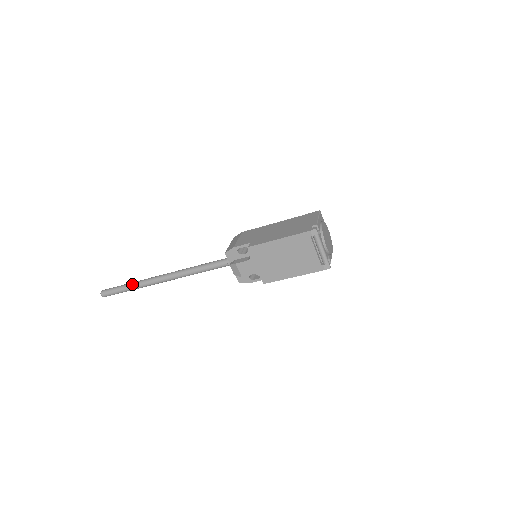
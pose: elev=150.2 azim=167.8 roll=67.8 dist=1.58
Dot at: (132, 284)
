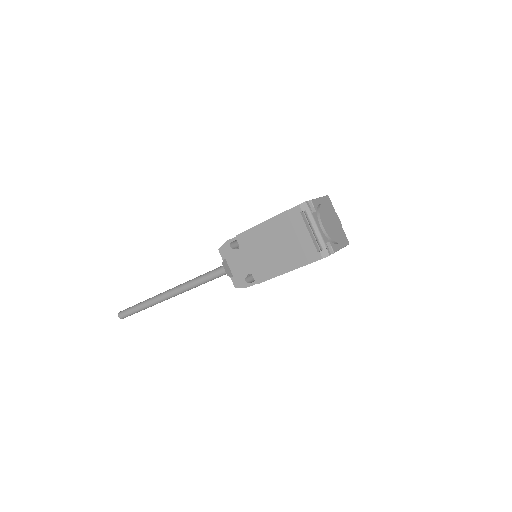
Dot at: (143, 301)
